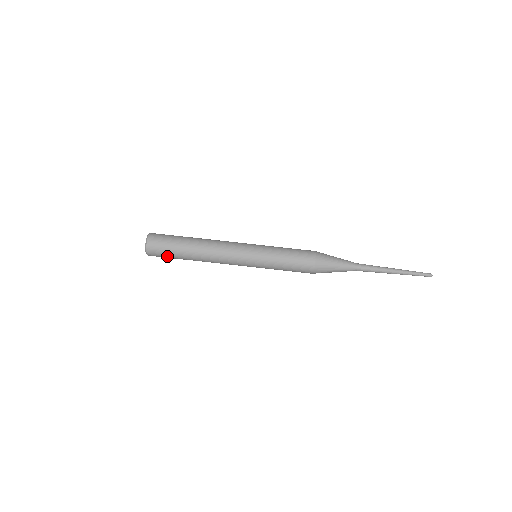
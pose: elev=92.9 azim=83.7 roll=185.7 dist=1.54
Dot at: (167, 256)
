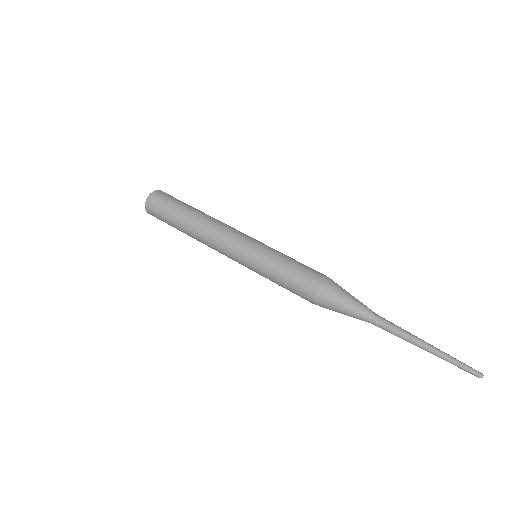
Dot at: (164, 211)
